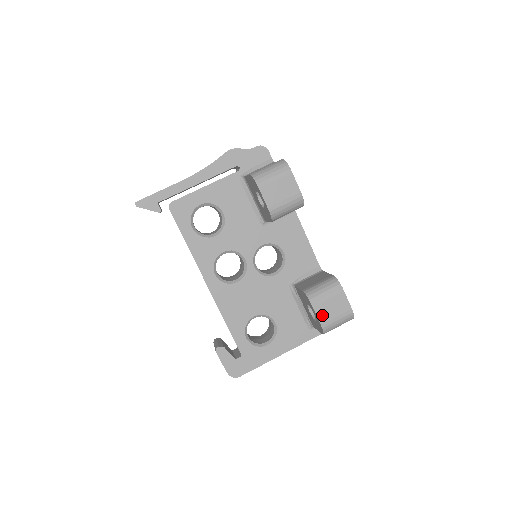
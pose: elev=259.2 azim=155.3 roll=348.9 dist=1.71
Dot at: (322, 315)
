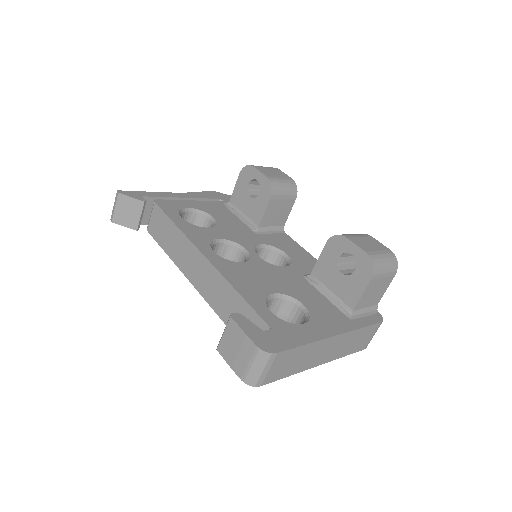
Dot at: (361, 246)
